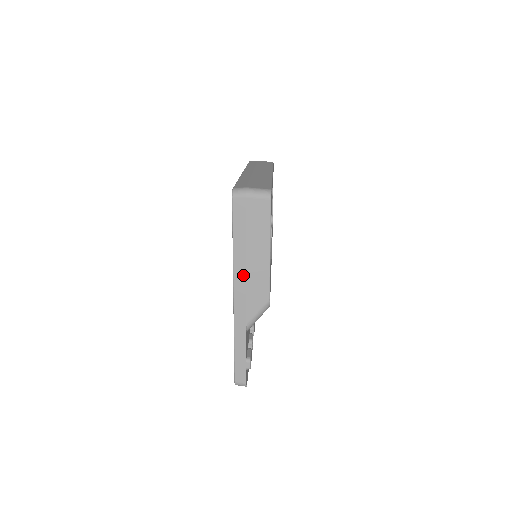
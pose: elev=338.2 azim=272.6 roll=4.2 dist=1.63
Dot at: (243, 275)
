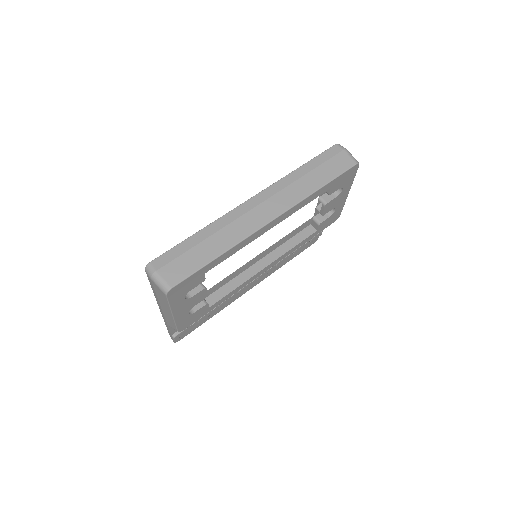
Dot at: (160, 307)
